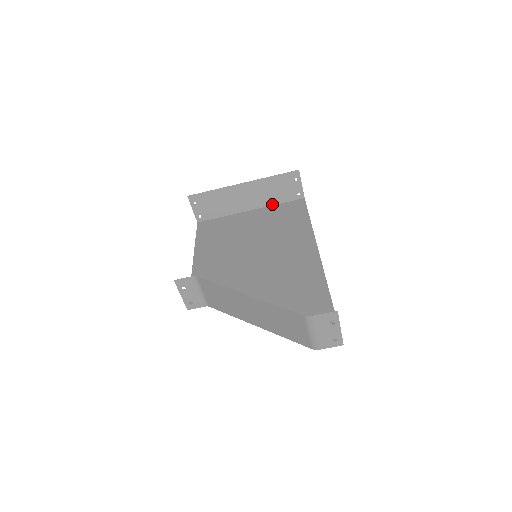
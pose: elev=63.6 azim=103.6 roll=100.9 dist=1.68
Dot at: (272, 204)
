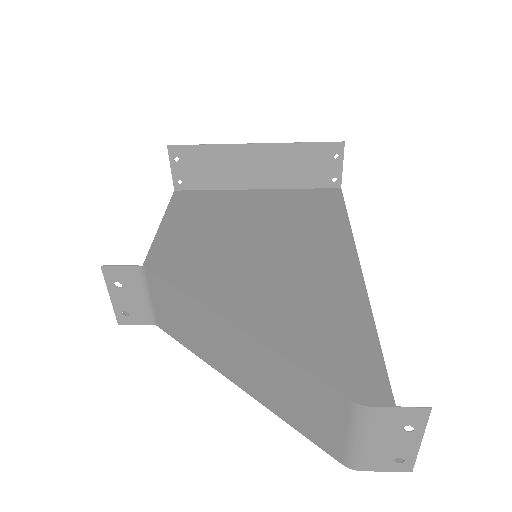
Dot at: (291, 187)
